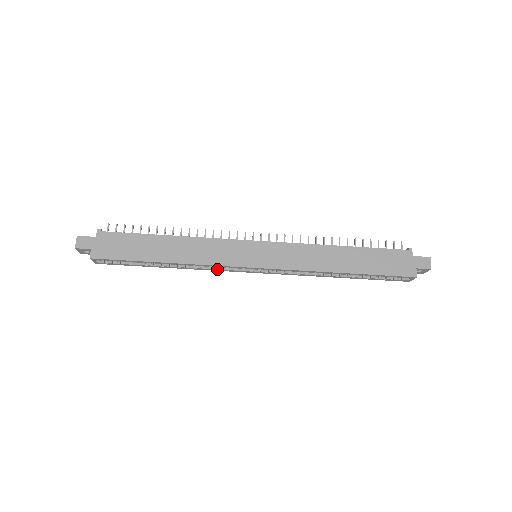
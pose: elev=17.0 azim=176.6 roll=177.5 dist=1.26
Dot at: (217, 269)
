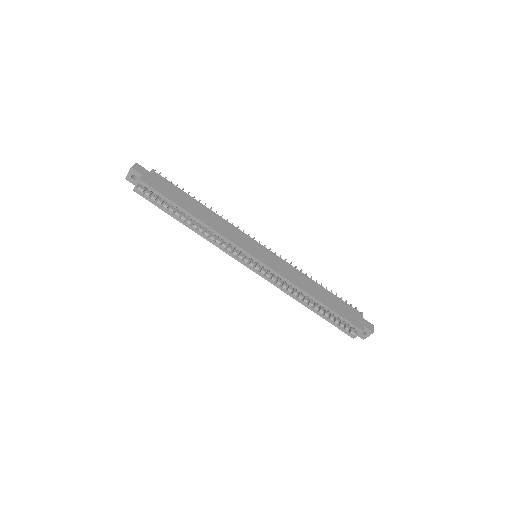
Dot at: (224, 247)
